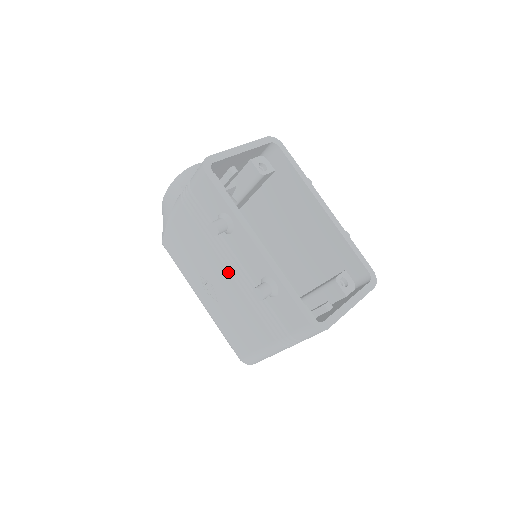
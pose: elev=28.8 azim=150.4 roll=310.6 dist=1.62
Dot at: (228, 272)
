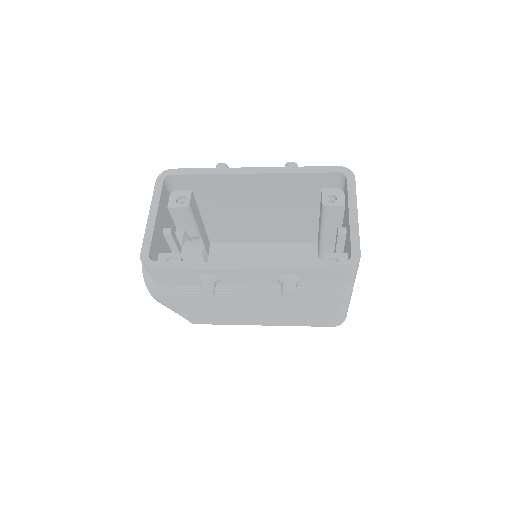
Dot at: (253, 298)
